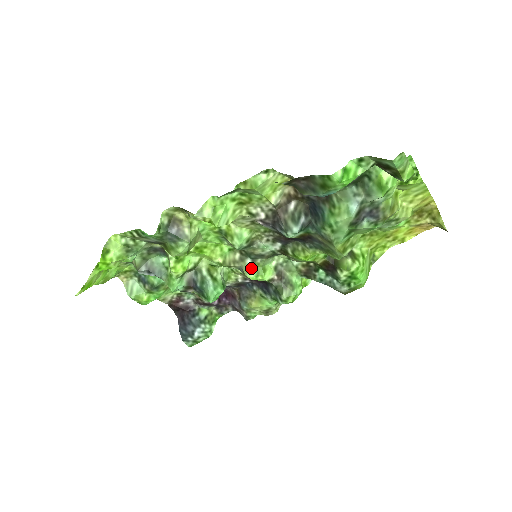
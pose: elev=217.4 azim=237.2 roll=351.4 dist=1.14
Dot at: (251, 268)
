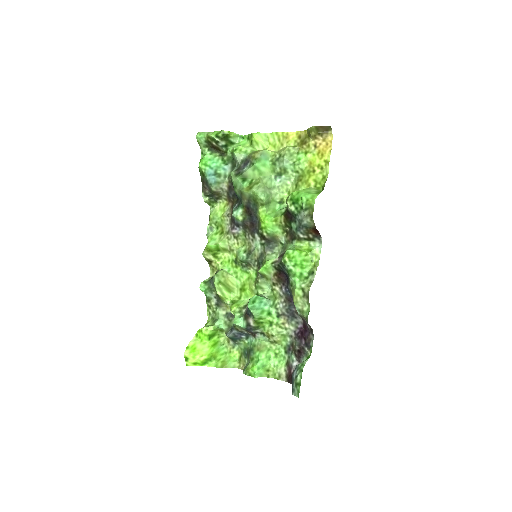
Dot at: occluded
